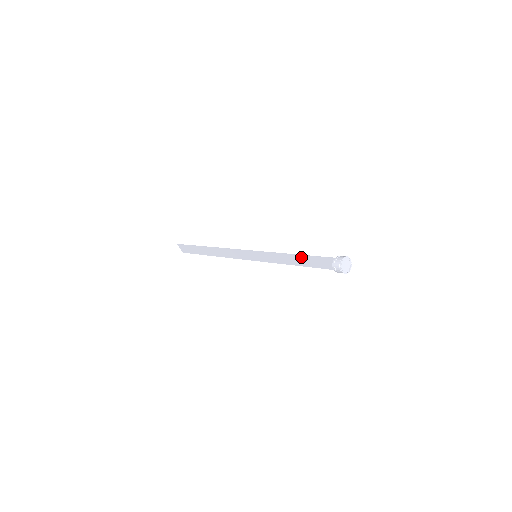
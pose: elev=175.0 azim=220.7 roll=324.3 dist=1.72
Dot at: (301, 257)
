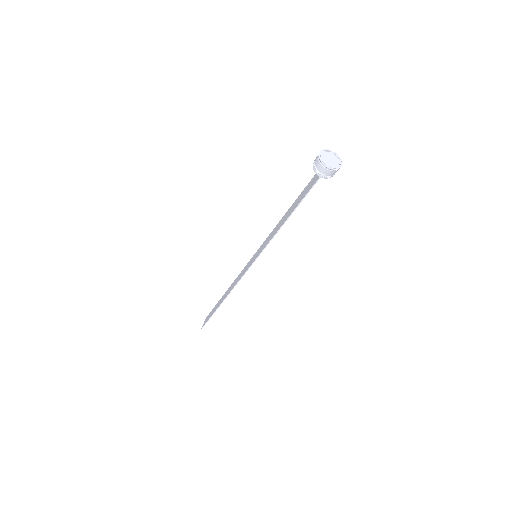
Dot at: (295, 203)
